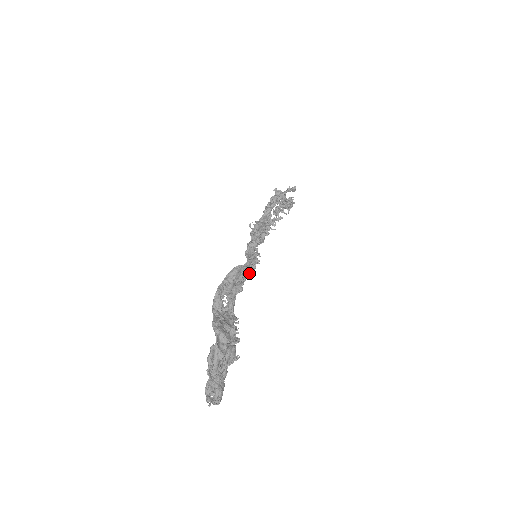
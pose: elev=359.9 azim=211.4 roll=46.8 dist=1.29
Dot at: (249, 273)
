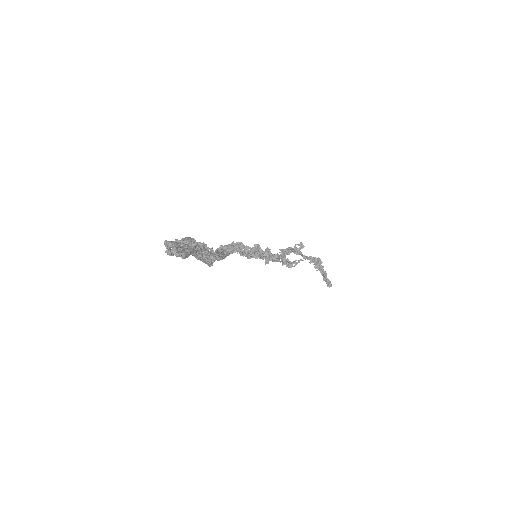
Dot at: (230, 244)
